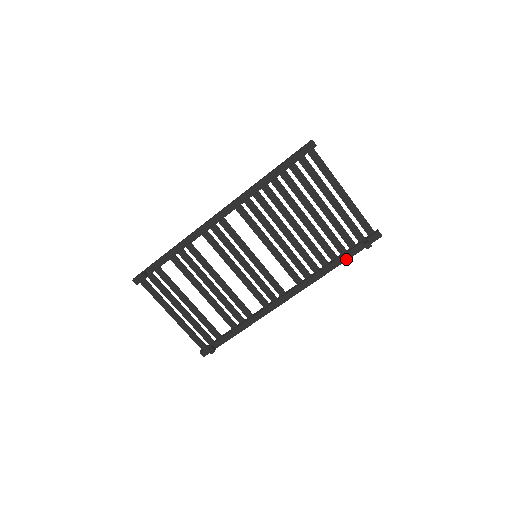
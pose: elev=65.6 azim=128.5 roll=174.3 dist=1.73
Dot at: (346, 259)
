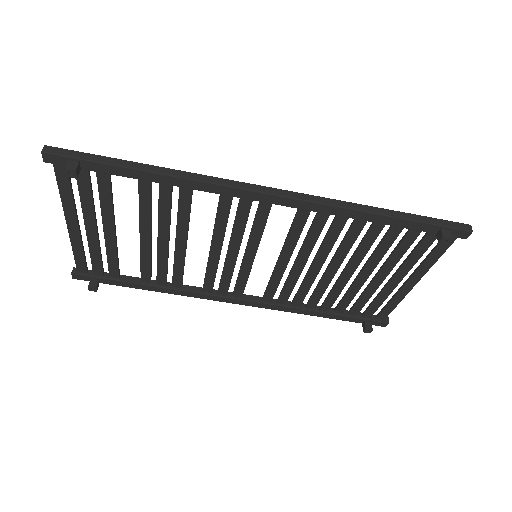
Dot at: (334, 318)
